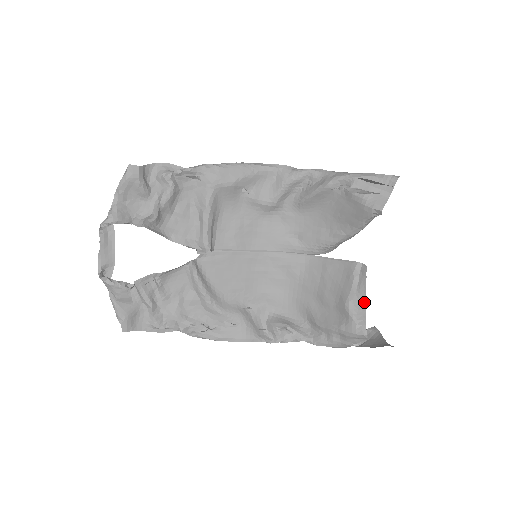
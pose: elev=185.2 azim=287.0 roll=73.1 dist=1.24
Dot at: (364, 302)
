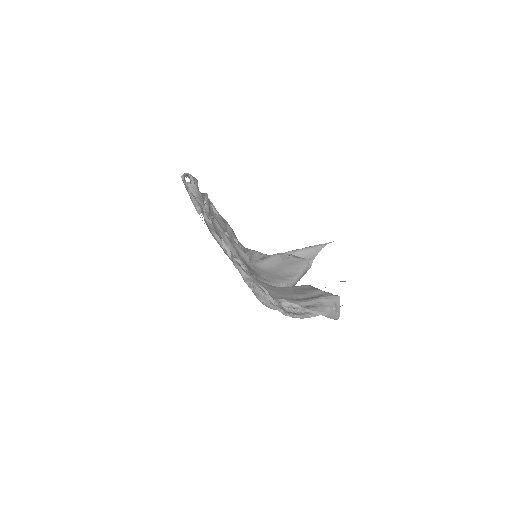
Dot at: occluded
